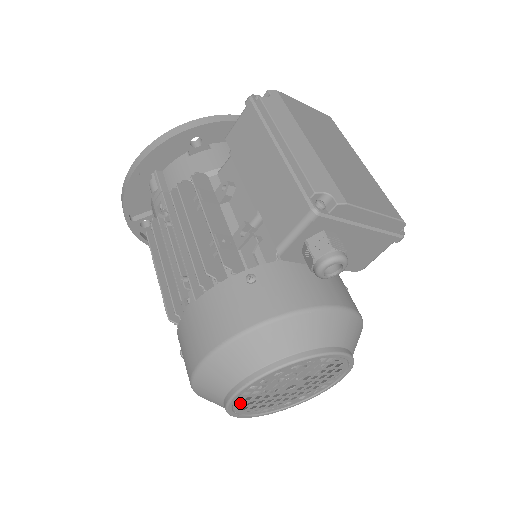
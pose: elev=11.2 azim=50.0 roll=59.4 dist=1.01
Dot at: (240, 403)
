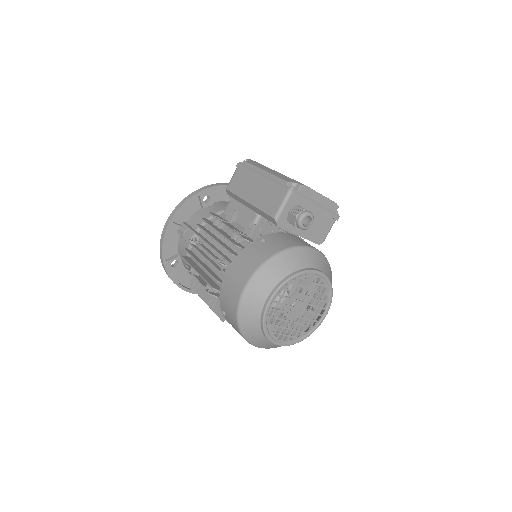
Dot at: (267, 346)
